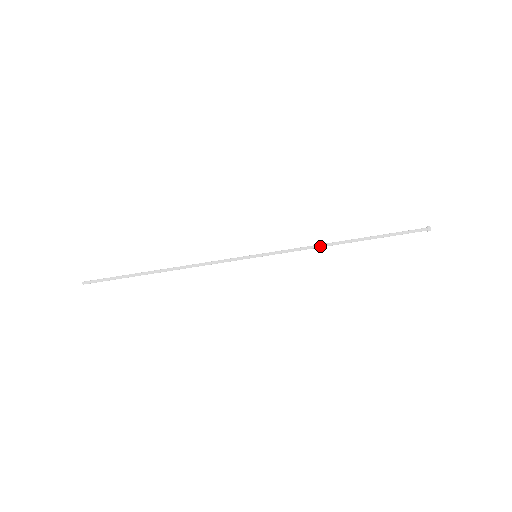
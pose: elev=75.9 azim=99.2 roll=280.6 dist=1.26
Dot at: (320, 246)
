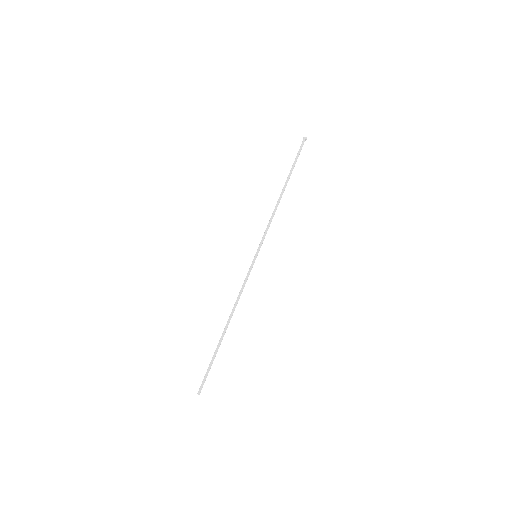
Dot at: (275, 210)
